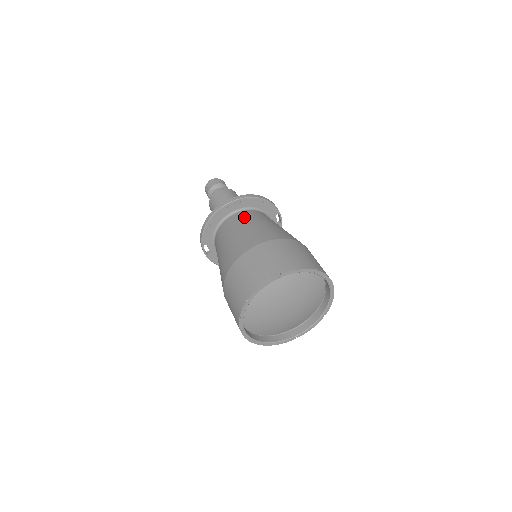
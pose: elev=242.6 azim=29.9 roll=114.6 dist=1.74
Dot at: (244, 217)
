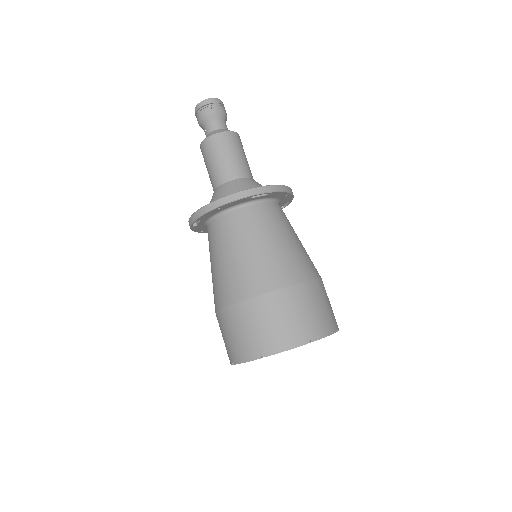
Dot at: (267, 218)
